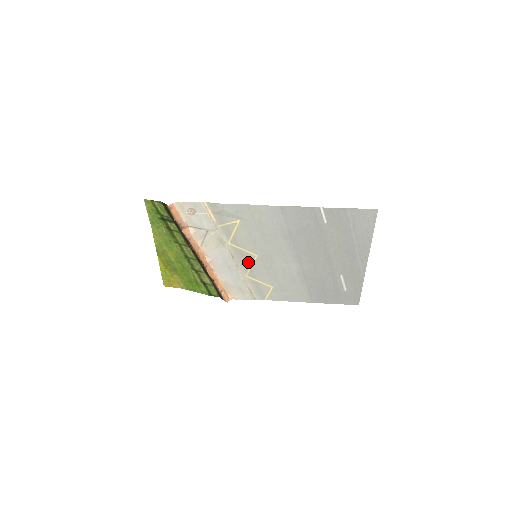
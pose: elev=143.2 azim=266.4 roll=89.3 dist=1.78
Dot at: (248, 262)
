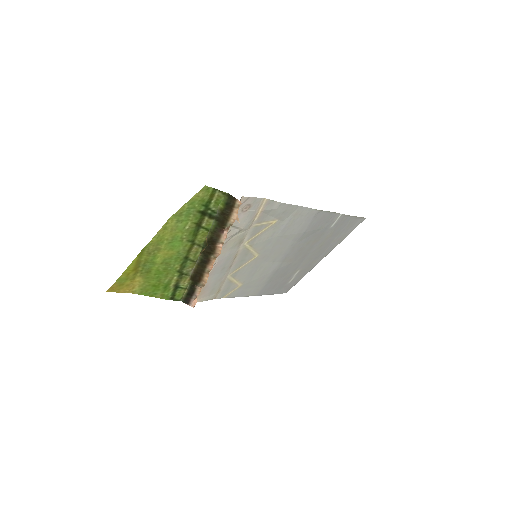
Dot at: (243, 262)
